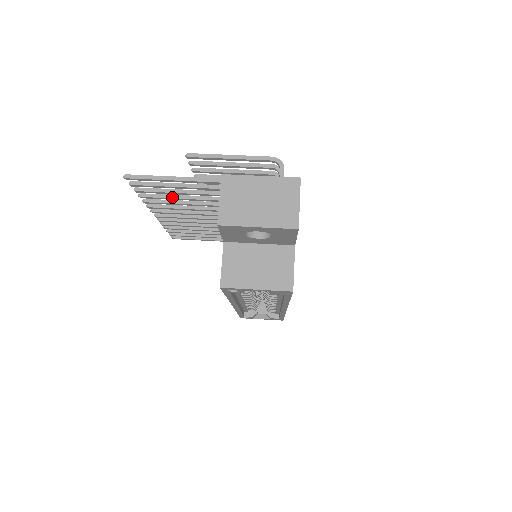
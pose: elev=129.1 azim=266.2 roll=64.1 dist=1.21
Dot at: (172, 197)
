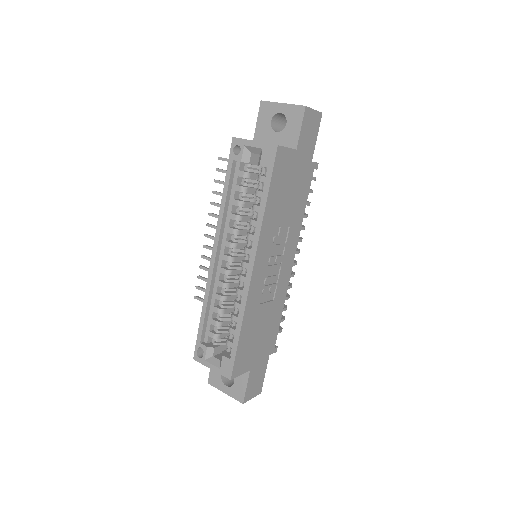
Dot at: occluded
